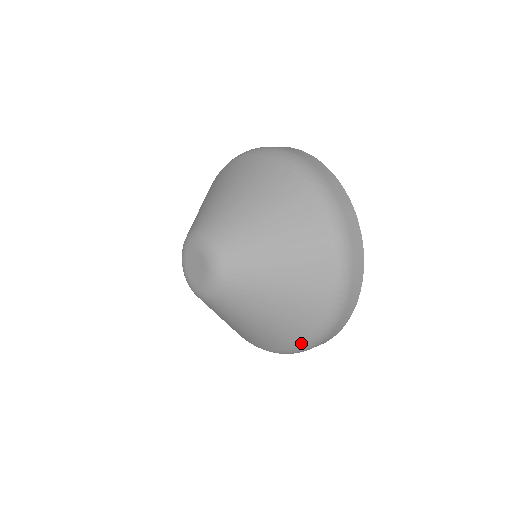
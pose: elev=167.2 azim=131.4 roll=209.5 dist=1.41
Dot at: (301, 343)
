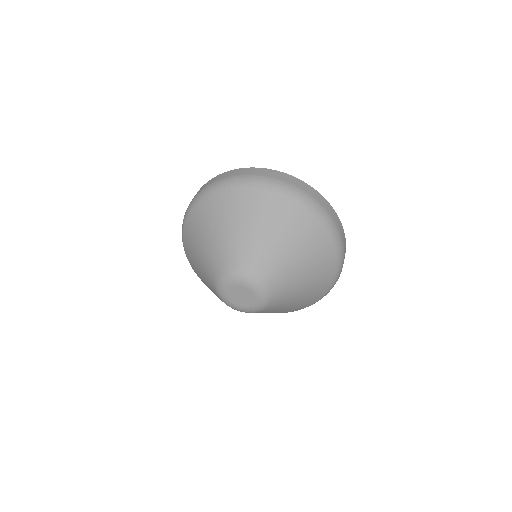
Dot at: occluded
